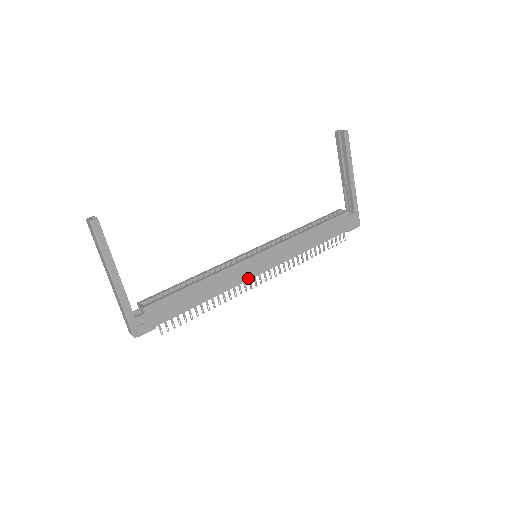
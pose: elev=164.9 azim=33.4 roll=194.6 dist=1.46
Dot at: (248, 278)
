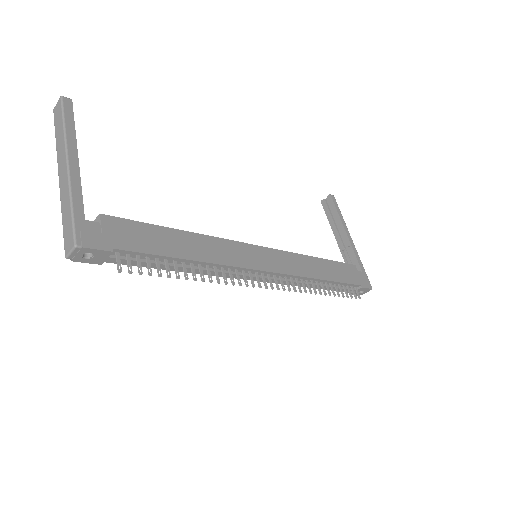
Dot at: (249, 266)
